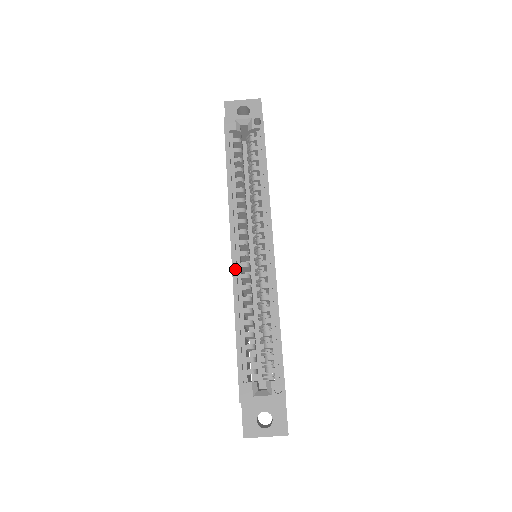
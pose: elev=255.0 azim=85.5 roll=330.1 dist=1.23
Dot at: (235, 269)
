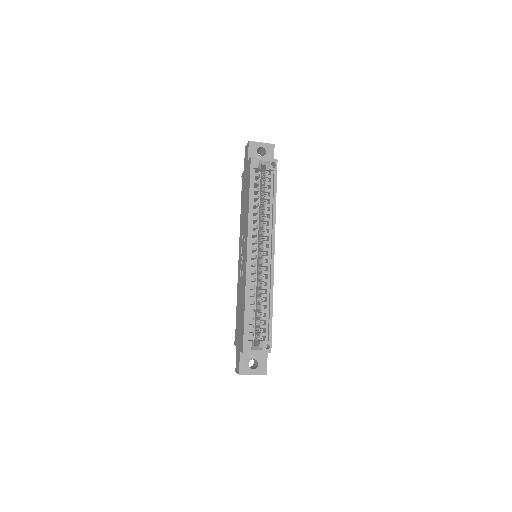
Dot at: (248, 267)
